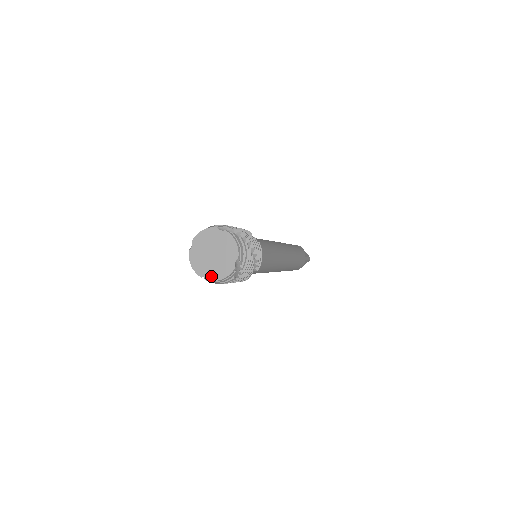
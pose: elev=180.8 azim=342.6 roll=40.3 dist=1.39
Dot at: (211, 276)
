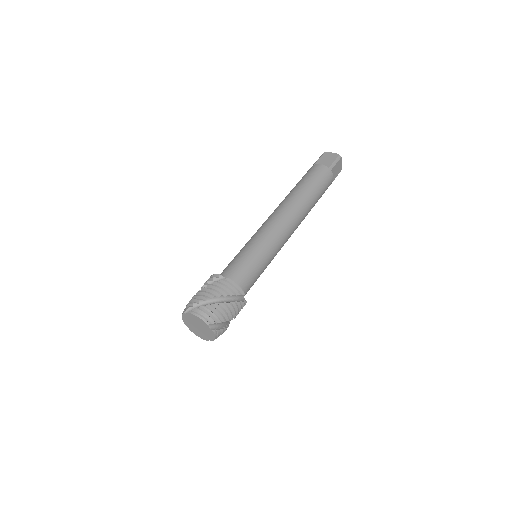
Dot at: (210, 339)
